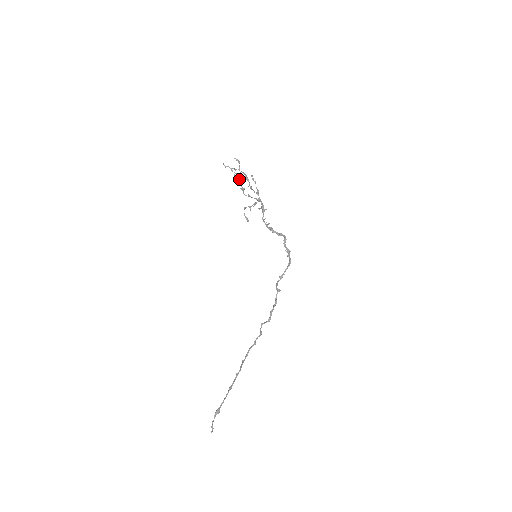
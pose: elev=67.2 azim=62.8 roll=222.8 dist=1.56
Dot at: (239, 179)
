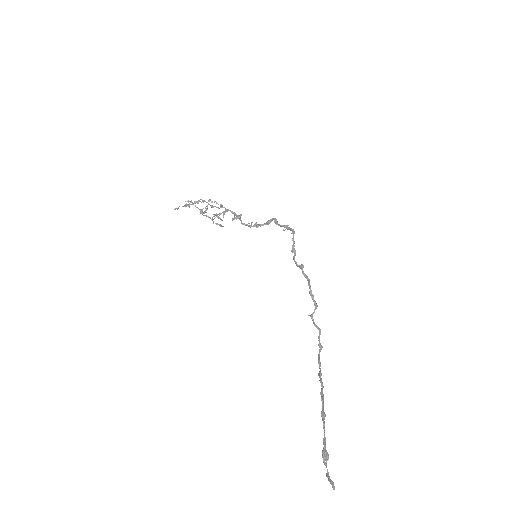
Dot at: occluded
